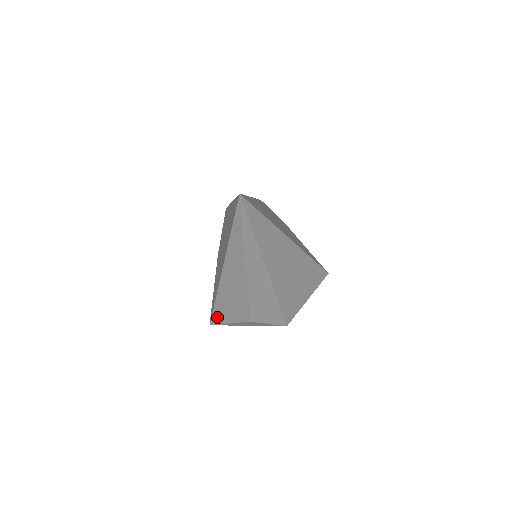
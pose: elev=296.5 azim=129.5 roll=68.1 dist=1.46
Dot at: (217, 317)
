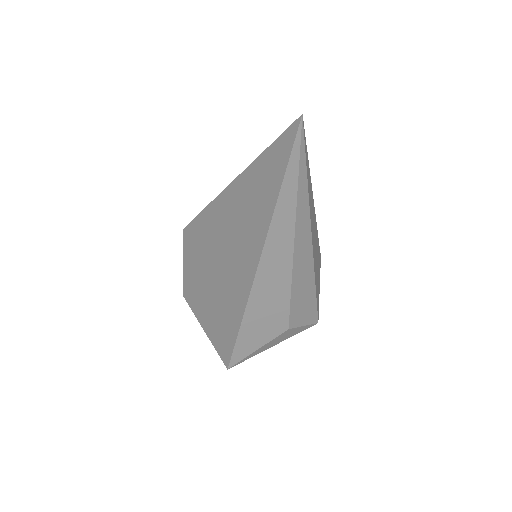
Dot at: (241, 348)
